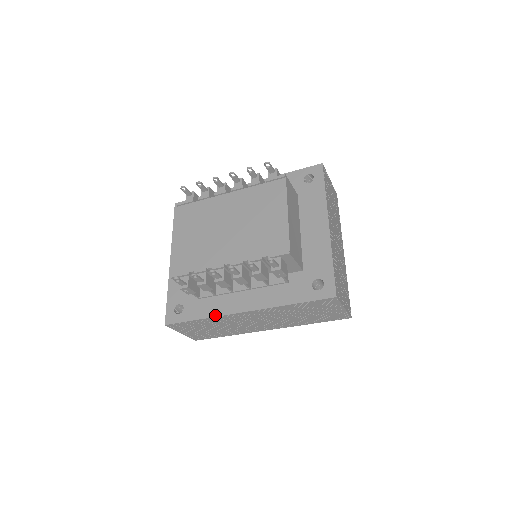
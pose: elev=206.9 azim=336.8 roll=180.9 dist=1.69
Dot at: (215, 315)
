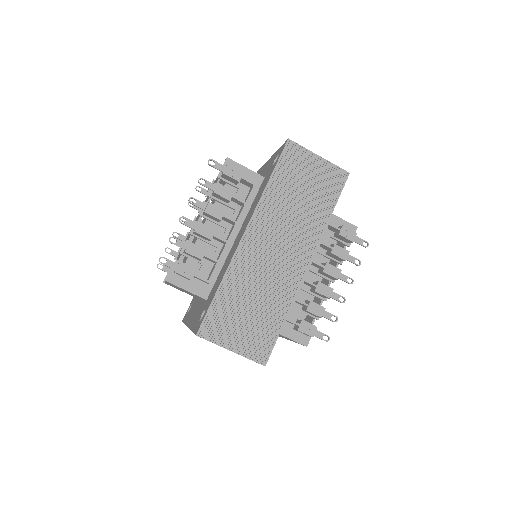
Dot at: (227, 268)
